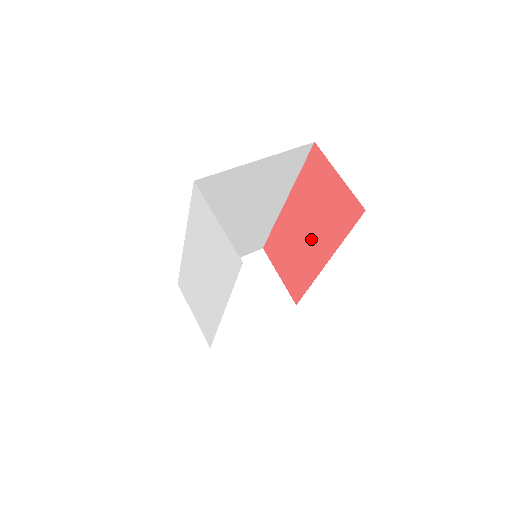
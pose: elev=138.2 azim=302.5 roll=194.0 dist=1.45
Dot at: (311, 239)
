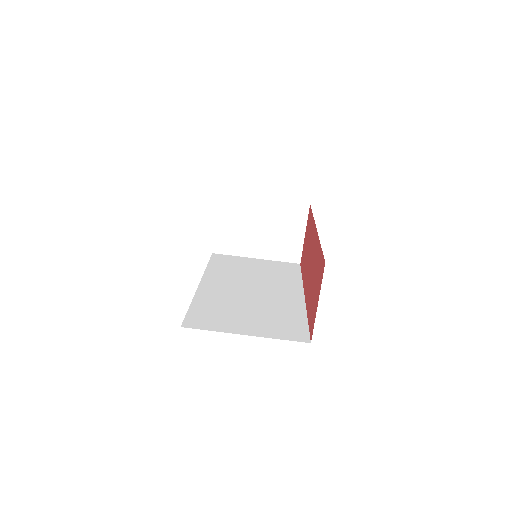
Dot at: (309, 274)
